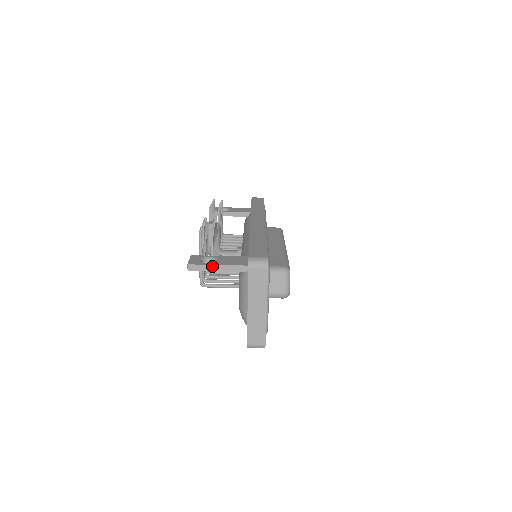
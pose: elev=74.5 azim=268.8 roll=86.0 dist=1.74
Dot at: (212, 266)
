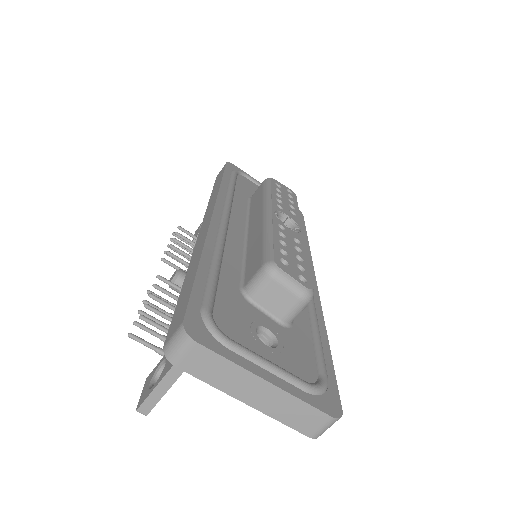
Dot at: (159, 387)
